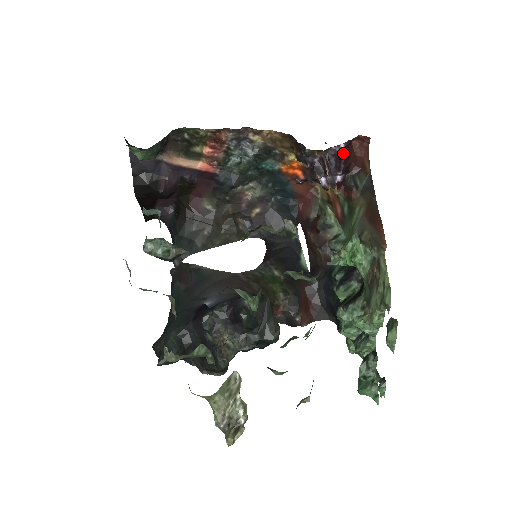
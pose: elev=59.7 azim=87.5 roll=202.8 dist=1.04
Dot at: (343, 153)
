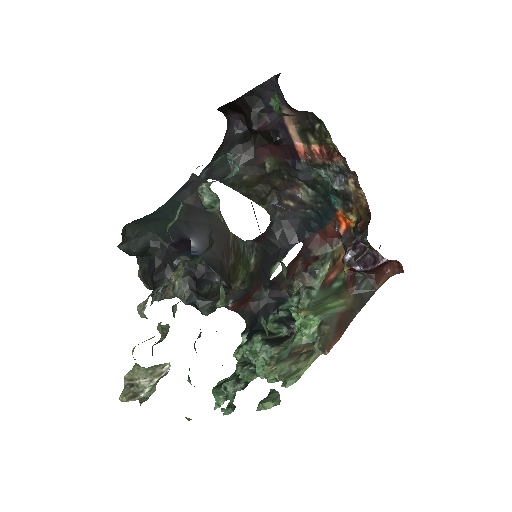
Dot at: (380, 264)
